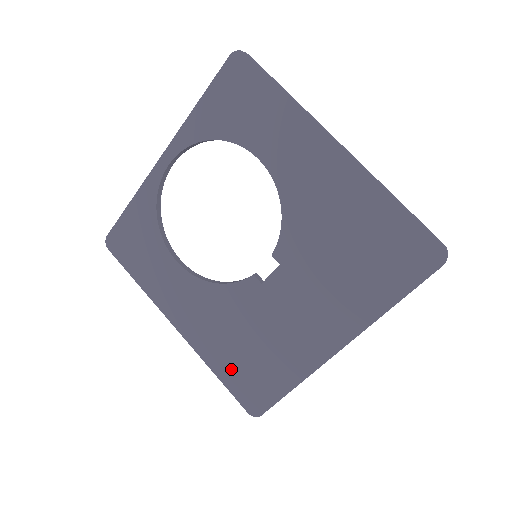
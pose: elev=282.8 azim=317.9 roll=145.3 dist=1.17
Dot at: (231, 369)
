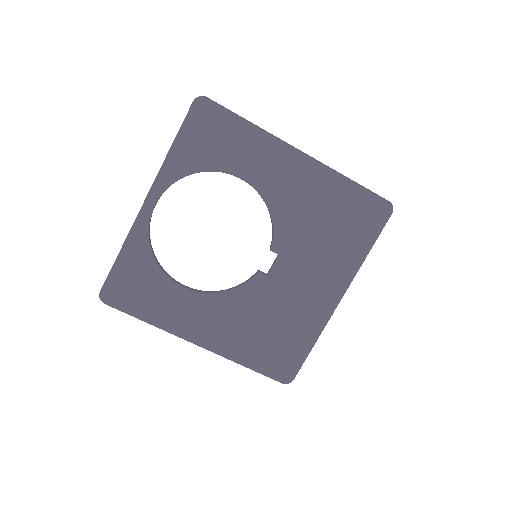
Dot at: (259, 355)
